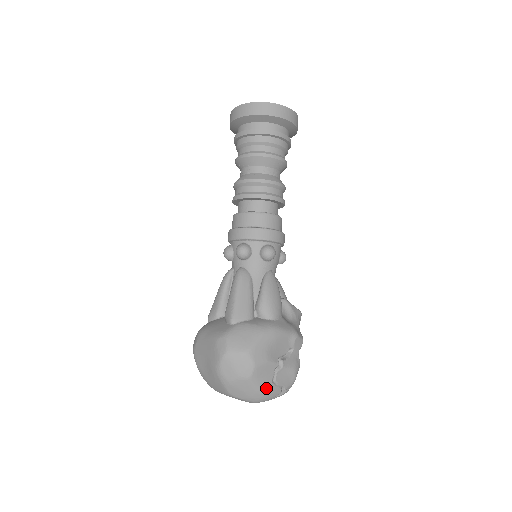
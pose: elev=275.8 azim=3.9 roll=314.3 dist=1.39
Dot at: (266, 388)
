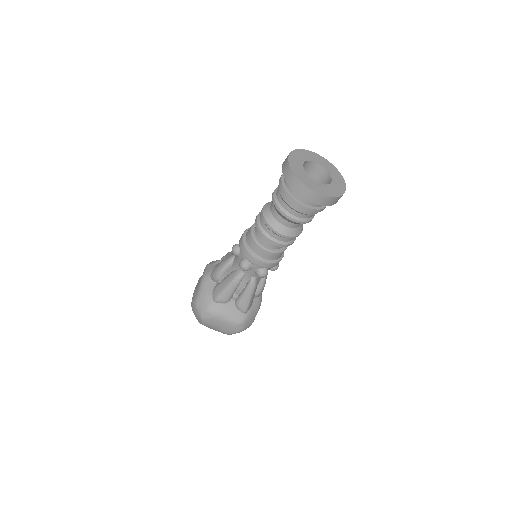
Dot at: occluded
